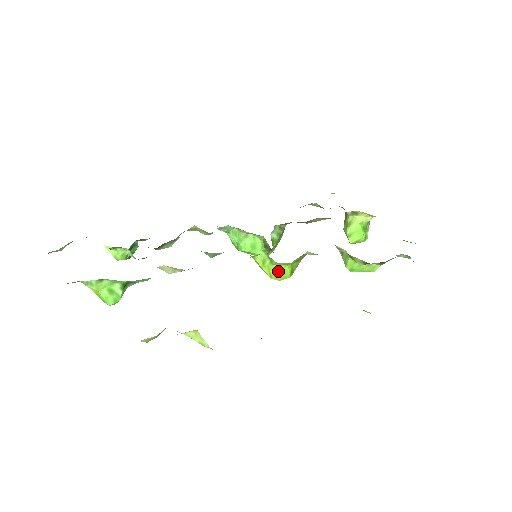
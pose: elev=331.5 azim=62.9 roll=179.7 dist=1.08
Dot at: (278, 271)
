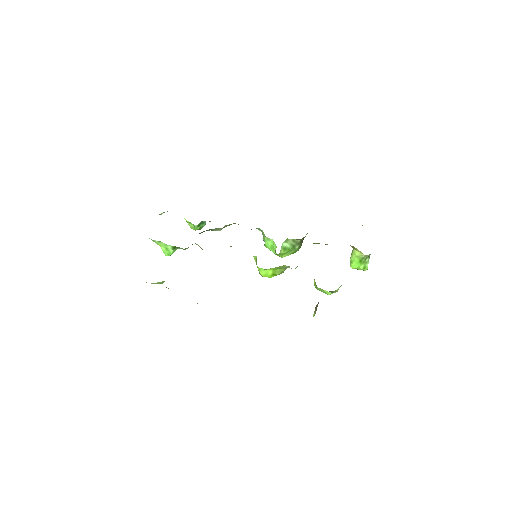
Dot at: (260, 271)
